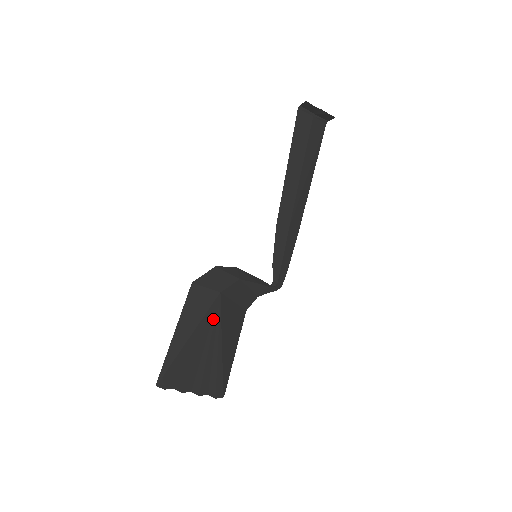
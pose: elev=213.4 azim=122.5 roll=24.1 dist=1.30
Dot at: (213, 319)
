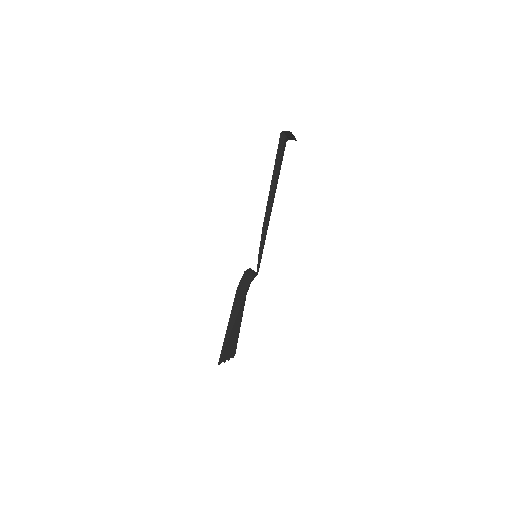
Dot at: (242, 309)
